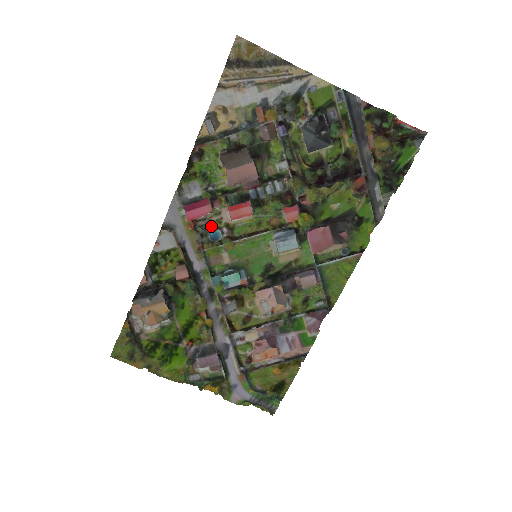
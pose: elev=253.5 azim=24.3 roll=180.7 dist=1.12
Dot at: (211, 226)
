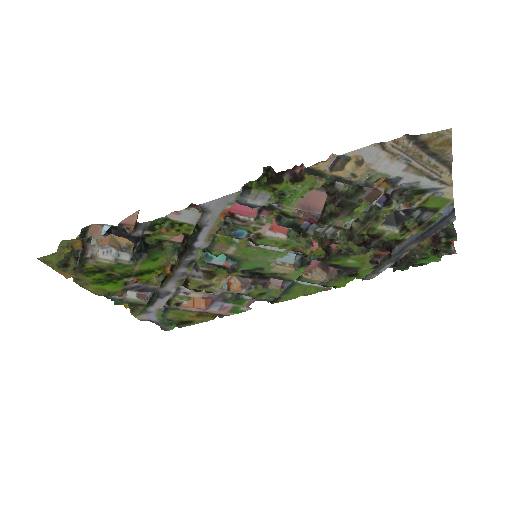
Dot at: (244, 228)
